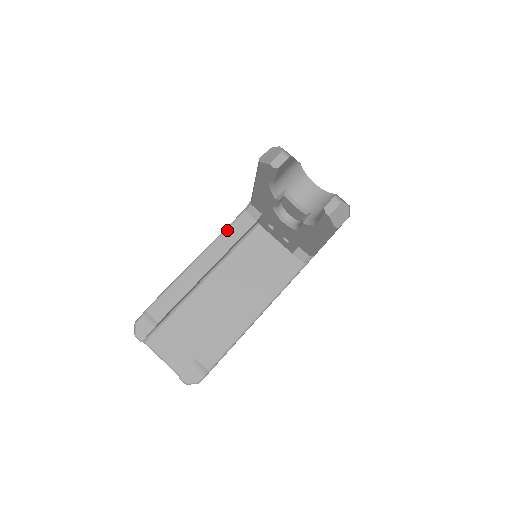
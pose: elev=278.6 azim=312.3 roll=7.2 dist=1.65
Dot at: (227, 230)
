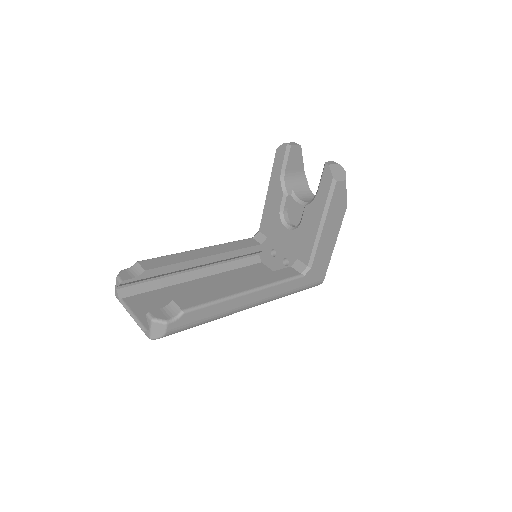
Dot at: (233, 242)
